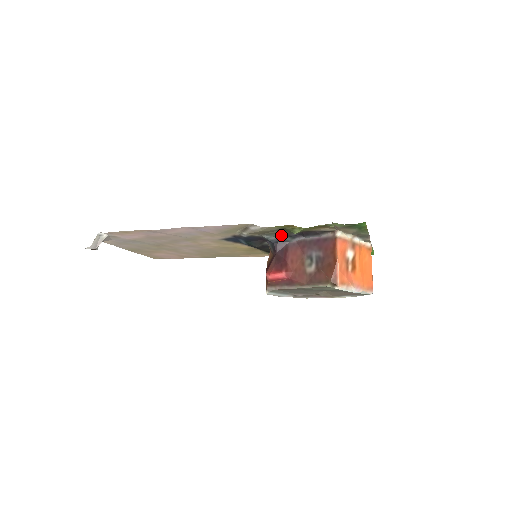
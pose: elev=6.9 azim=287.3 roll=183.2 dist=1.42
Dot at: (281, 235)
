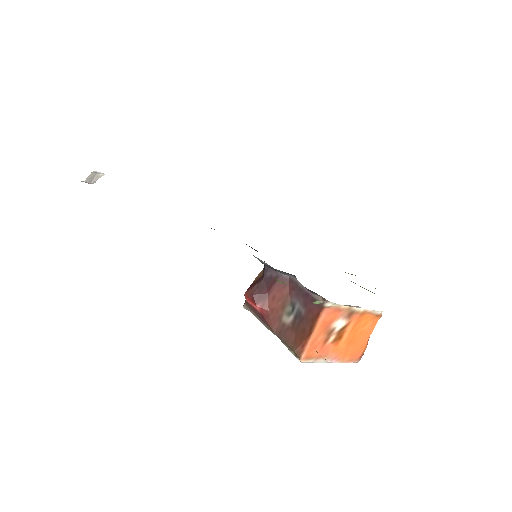
Dot at: occluded
